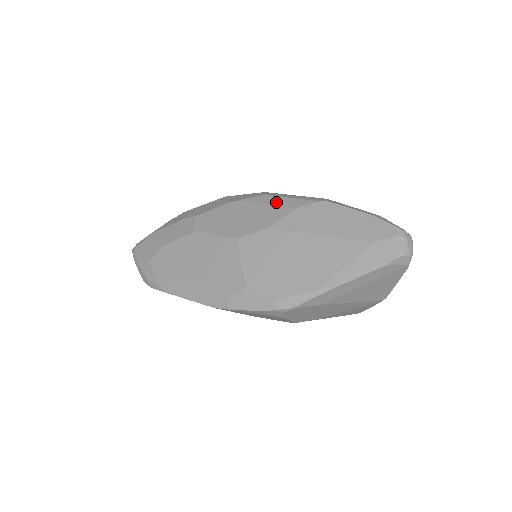
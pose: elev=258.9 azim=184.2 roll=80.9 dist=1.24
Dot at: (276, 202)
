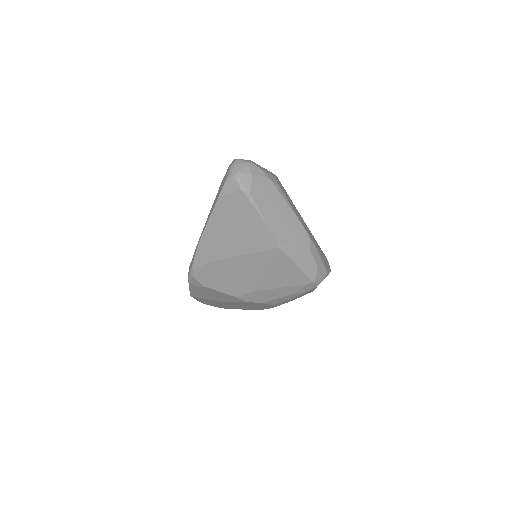
Dot at: occluded
